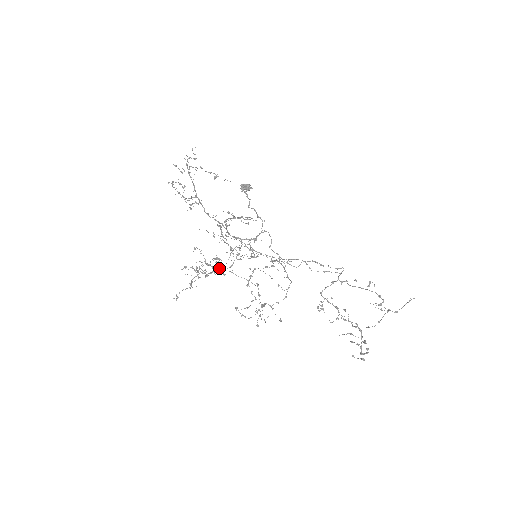
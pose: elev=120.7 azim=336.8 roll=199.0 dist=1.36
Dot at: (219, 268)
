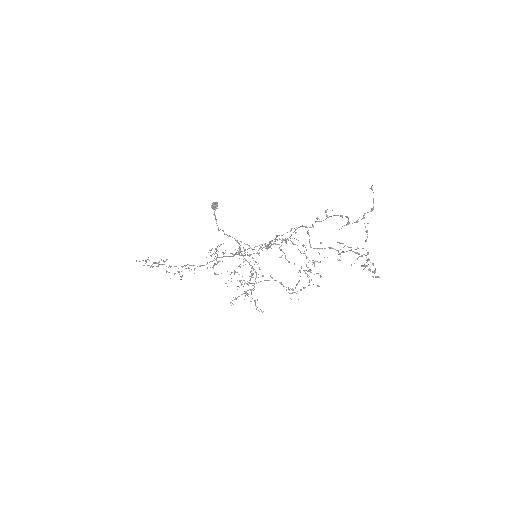
Dot at: occluded
